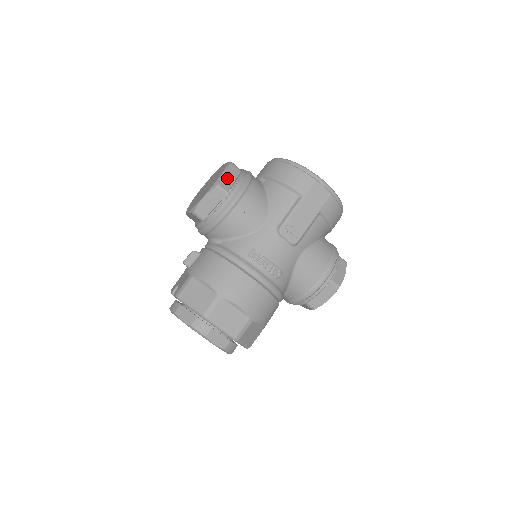
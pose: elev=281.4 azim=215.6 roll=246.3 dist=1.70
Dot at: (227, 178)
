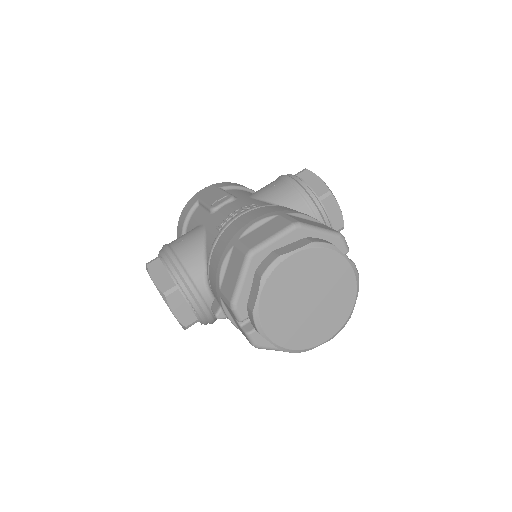
Dot at: occluded
